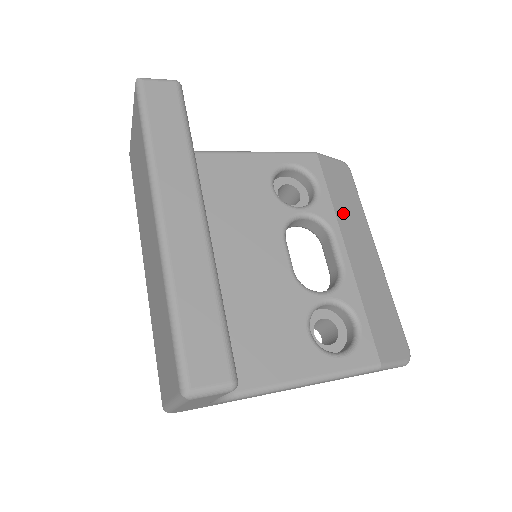
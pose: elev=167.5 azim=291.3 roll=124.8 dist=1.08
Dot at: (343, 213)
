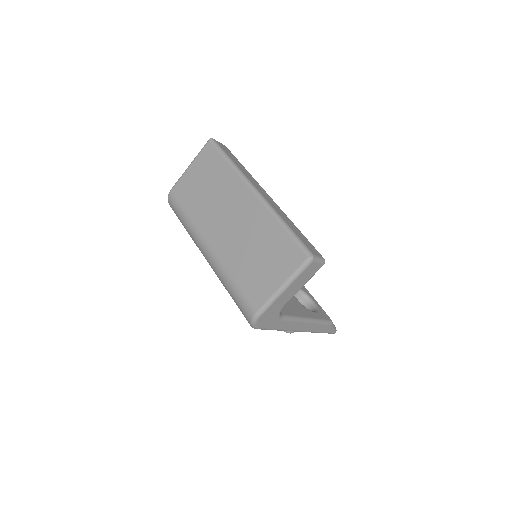
Dot at: occluded
